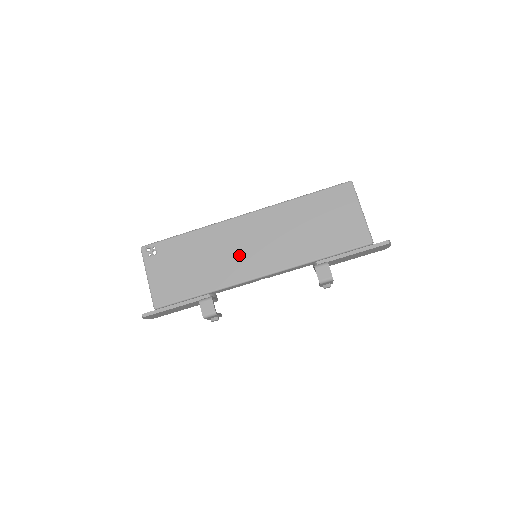
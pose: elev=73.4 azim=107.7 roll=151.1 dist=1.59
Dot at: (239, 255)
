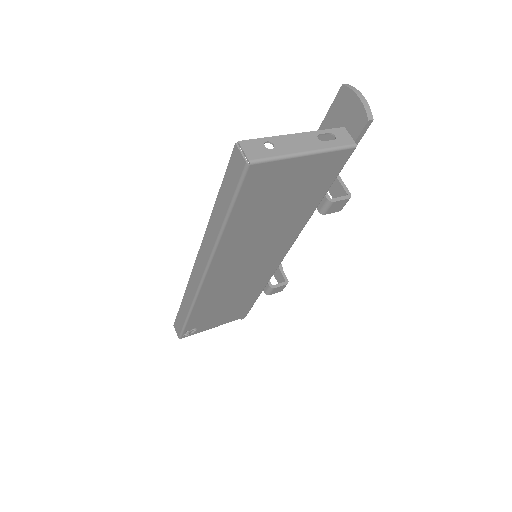
Dot at: (248, 275)
